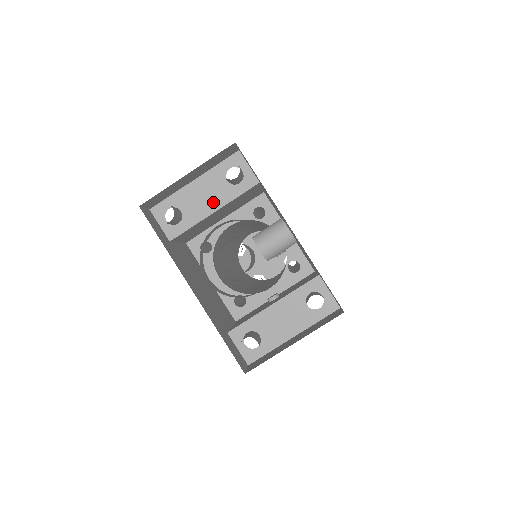
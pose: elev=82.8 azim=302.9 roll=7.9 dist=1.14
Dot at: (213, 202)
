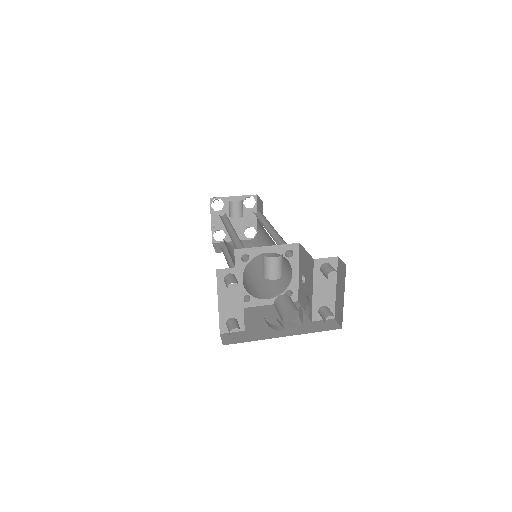
Dot at: (237, 298)
